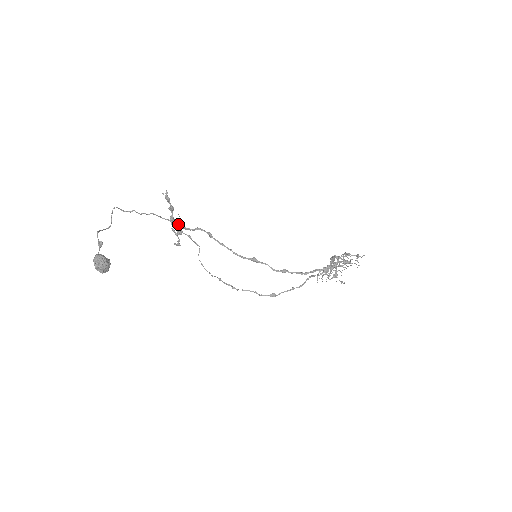
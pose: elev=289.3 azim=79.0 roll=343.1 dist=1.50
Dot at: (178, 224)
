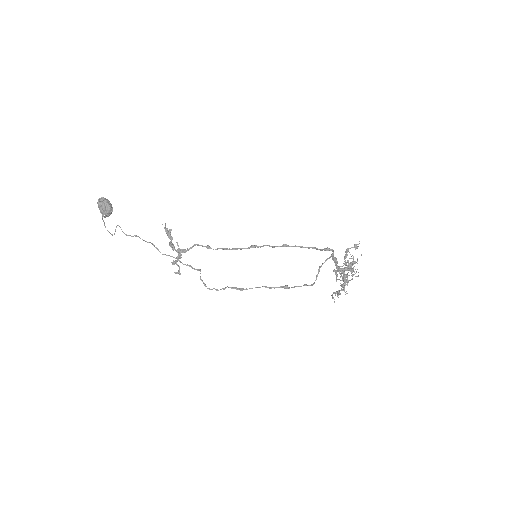
Dot at: (177, 250)
